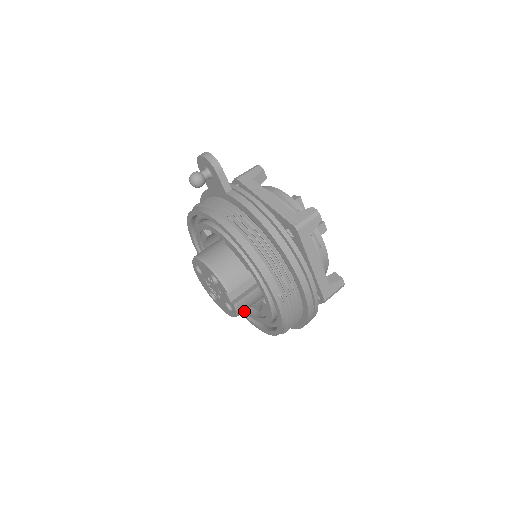
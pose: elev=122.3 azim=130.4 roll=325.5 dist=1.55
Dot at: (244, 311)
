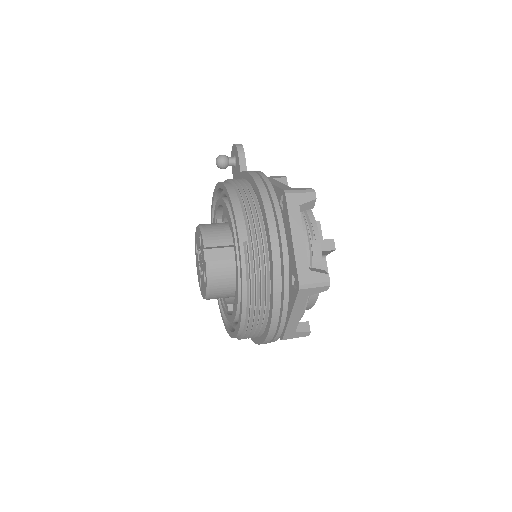
Dot at: (228, 319)
